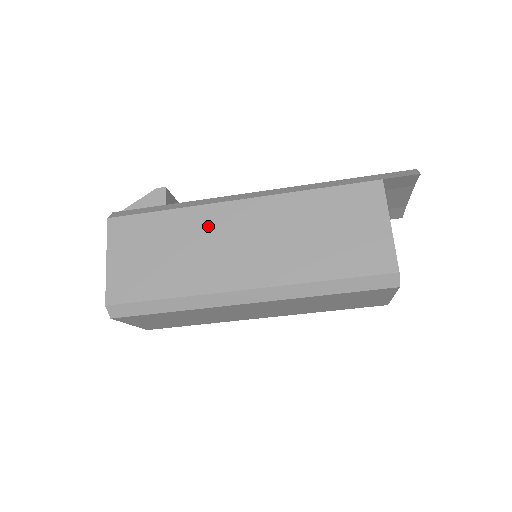
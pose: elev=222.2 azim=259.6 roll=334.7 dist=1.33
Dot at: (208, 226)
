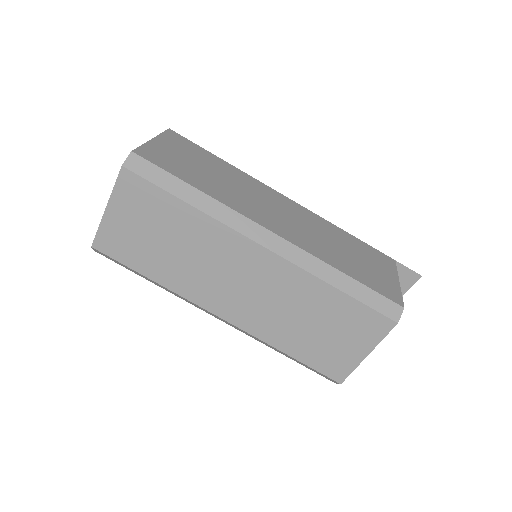
Dot at: (254, 187)
